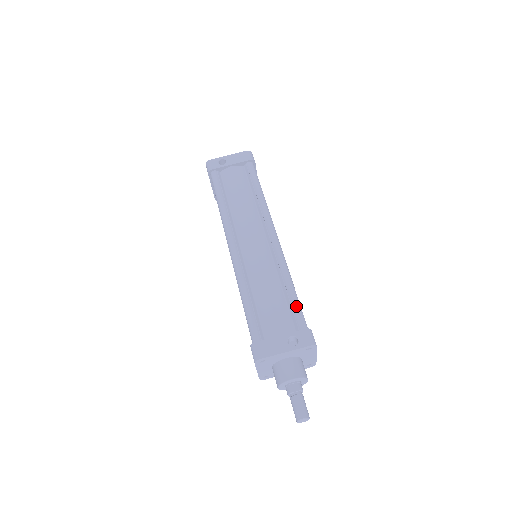
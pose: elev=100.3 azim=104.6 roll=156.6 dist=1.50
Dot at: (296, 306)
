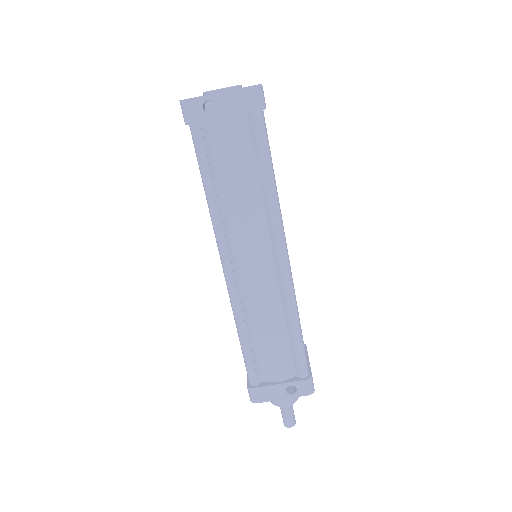
Dot at: (300, 354)
